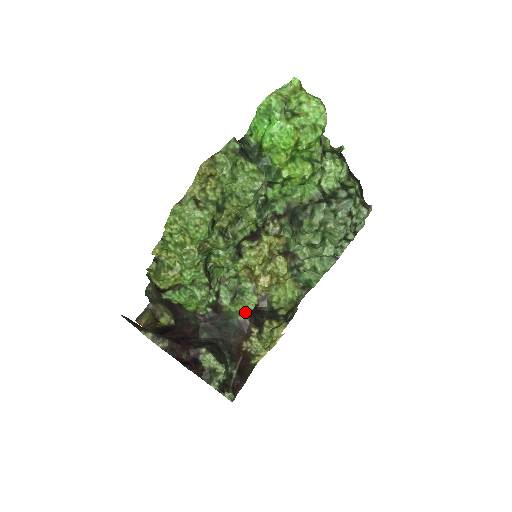
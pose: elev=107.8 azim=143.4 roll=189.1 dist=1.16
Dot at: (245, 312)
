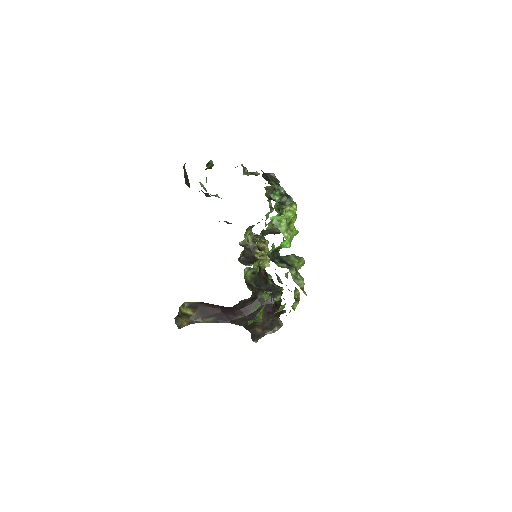
Dot at: occluded
